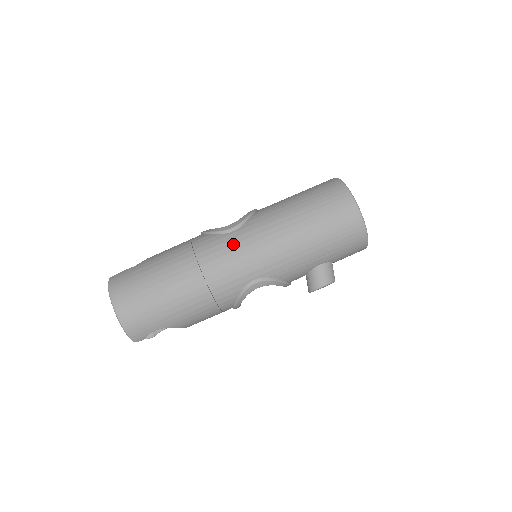
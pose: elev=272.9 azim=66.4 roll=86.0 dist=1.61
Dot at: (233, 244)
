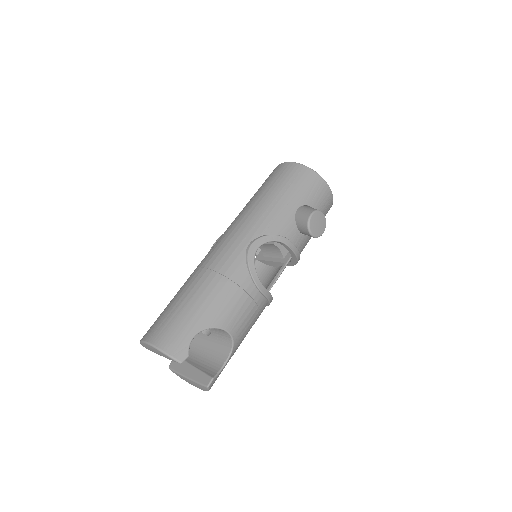
Dot at: (218, 241)
